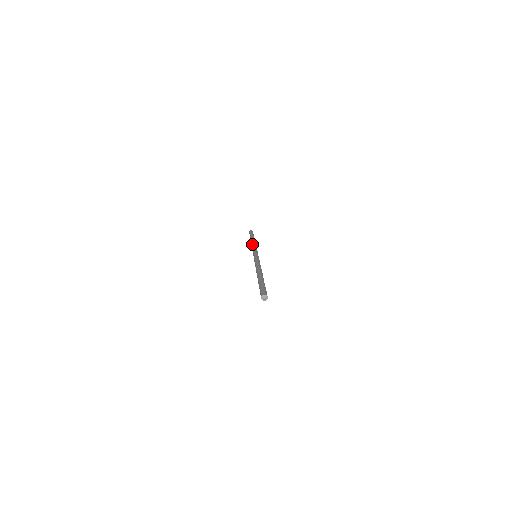
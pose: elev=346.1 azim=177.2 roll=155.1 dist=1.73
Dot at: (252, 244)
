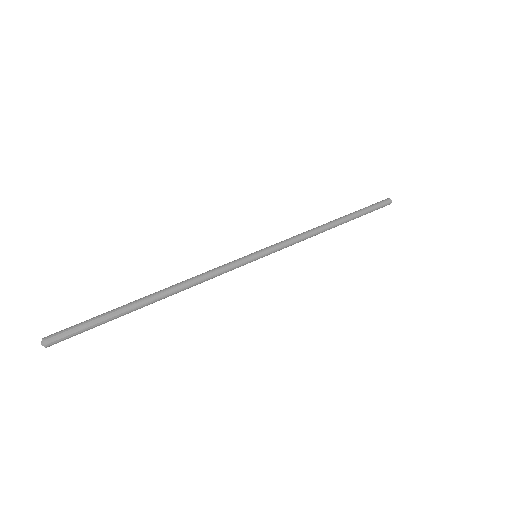
Dot at: (307, 231)
